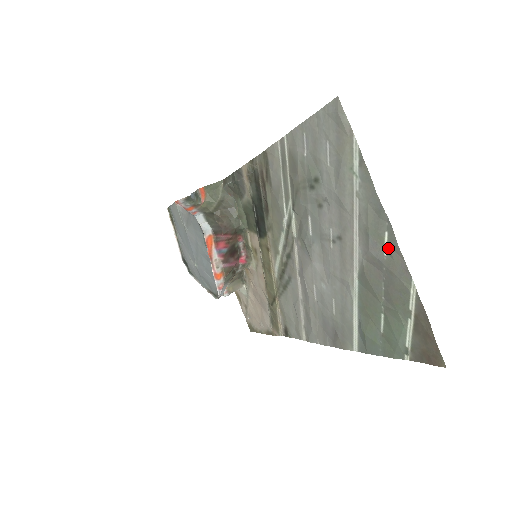
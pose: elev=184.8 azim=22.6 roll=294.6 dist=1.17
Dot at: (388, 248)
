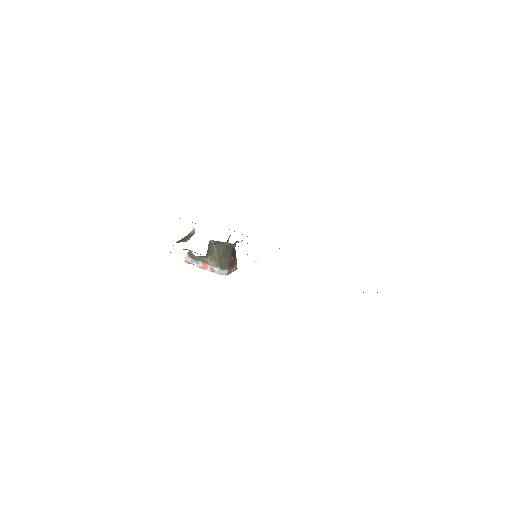
Dot at: occluded
